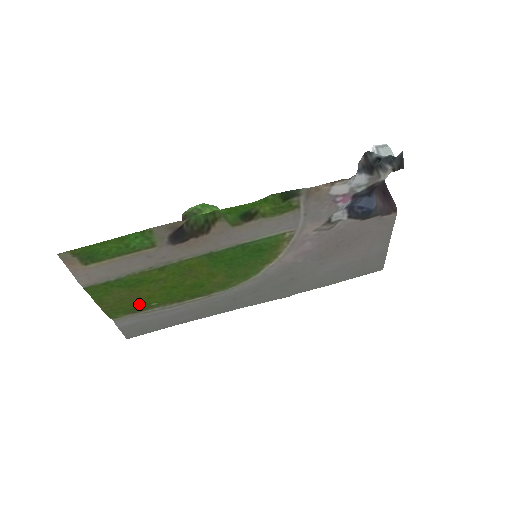
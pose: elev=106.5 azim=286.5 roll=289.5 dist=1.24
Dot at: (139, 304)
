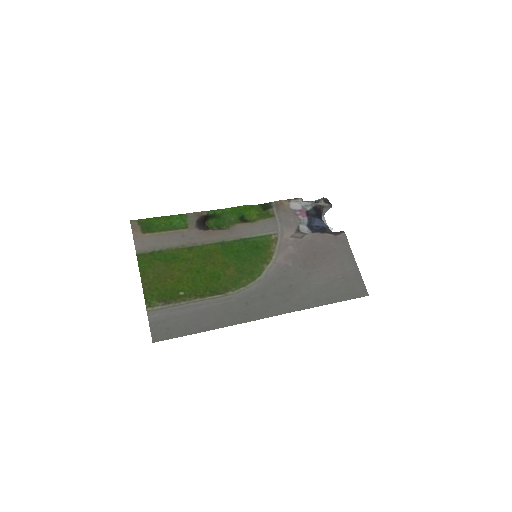
Dot at: (170, 289)
